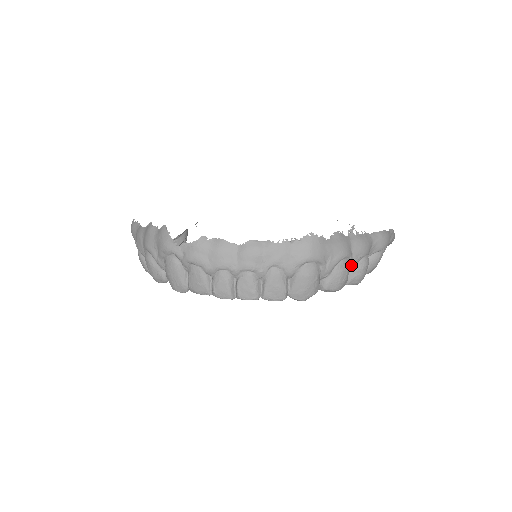
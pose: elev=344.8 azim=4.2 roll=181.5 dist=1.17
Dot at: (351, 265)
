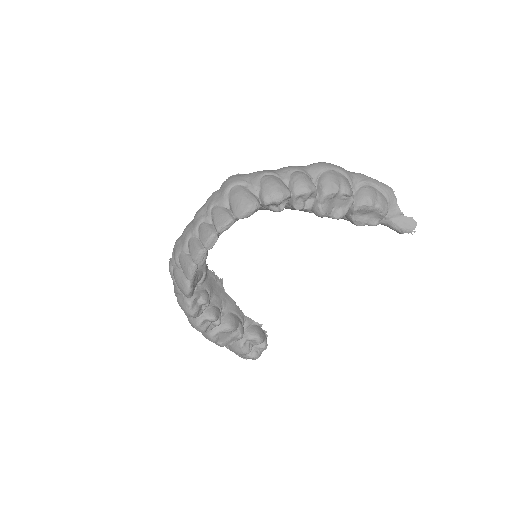
Dot at: (282, 179)
